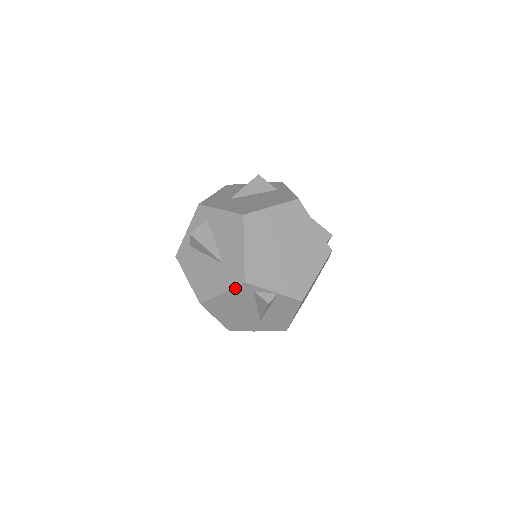
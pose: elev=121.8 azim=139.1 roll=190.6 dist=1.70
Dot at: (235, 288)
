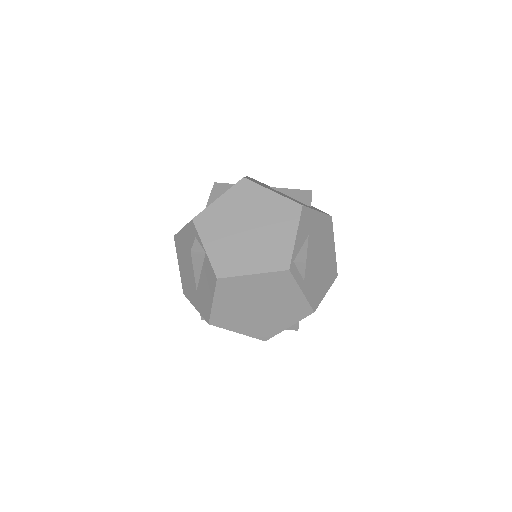
Dot at: (188, 225)
